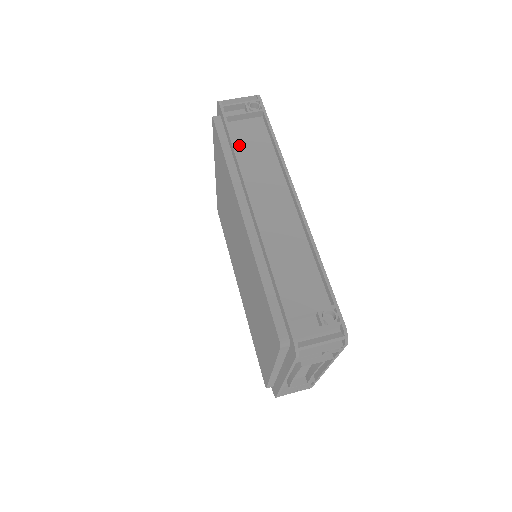
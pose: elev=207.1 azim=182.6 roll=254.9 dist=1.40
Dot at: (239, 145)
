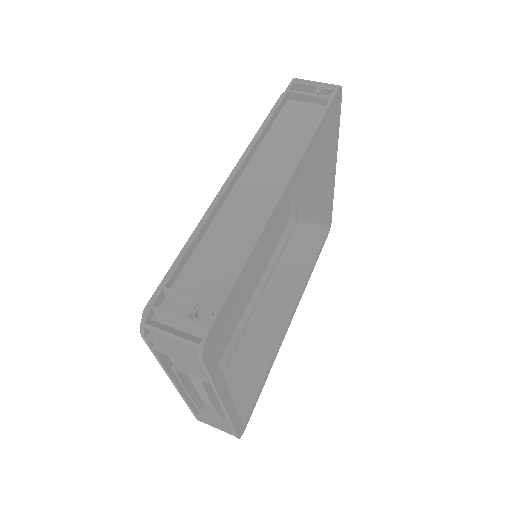
Dot at: (281, 121)
